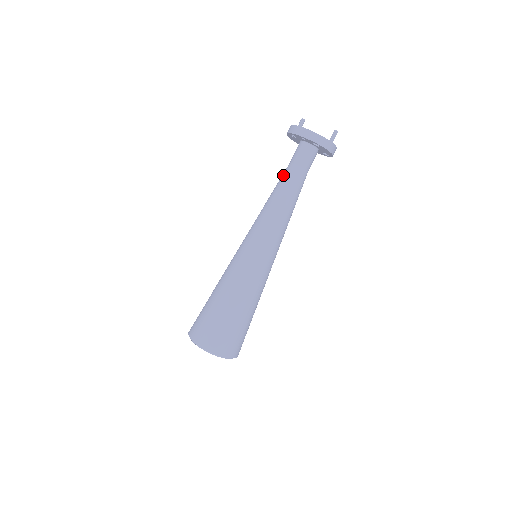
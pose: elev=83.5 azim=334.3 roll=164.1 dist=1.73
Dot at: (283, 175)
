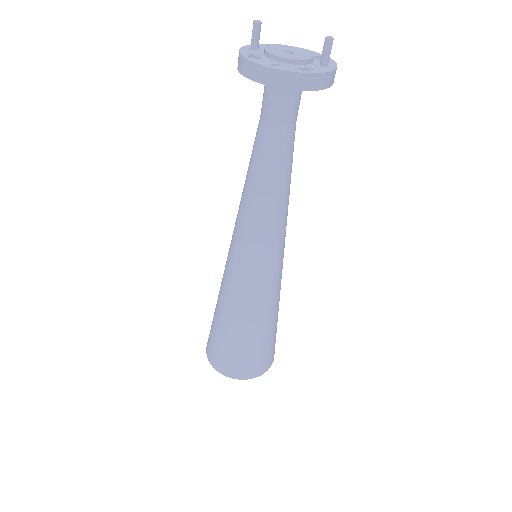
Dot at: (257, 144)
